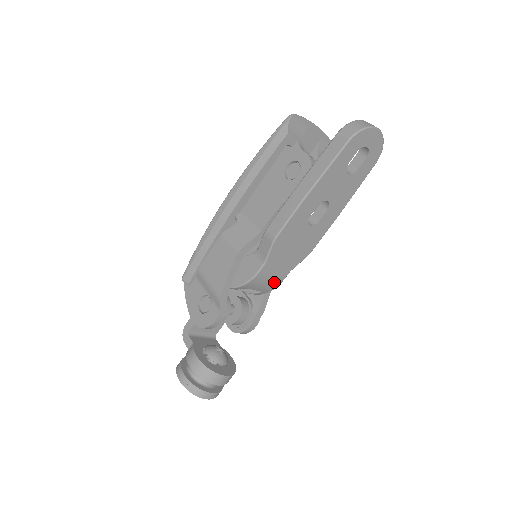
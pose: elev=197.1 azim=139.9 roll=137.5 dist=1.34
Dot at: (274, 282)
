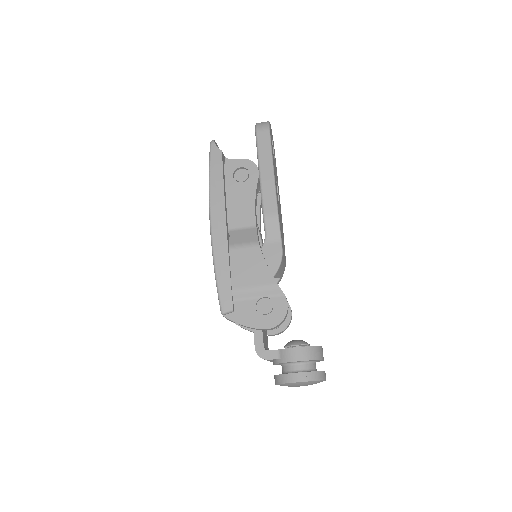
Dot at: (285, 261)
